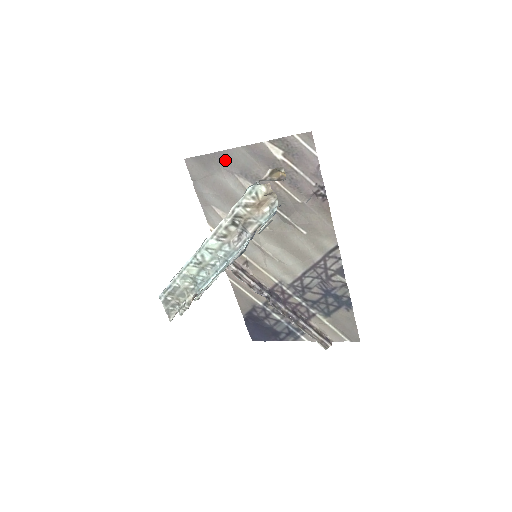
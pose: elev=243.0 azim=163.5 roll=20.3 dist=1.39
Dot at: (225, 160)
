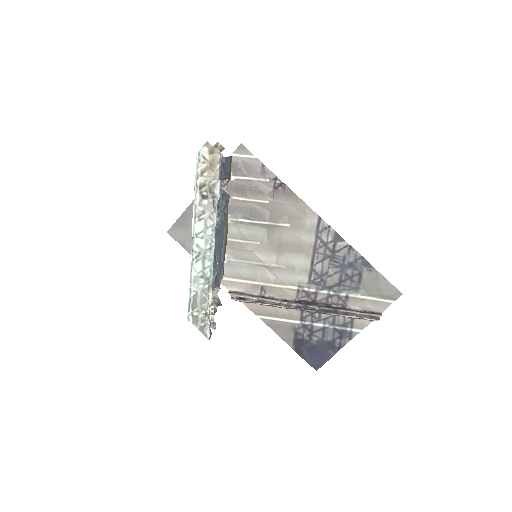
Dot at: occluded
